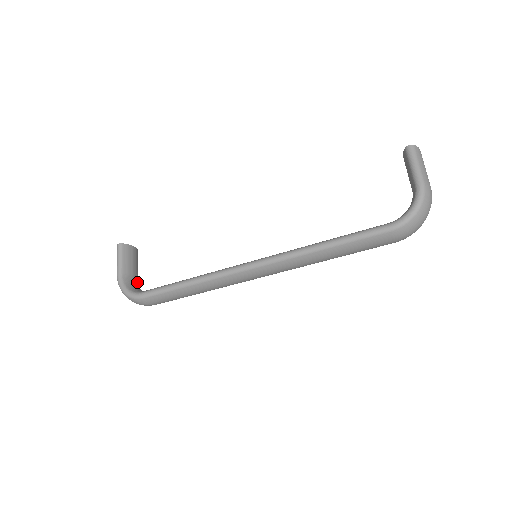
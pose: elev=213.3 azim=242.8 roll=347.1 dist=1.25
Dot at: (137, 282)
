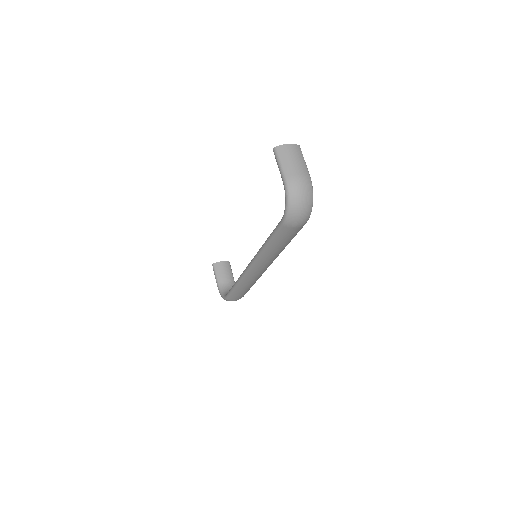
Dot at: (232, 284)
